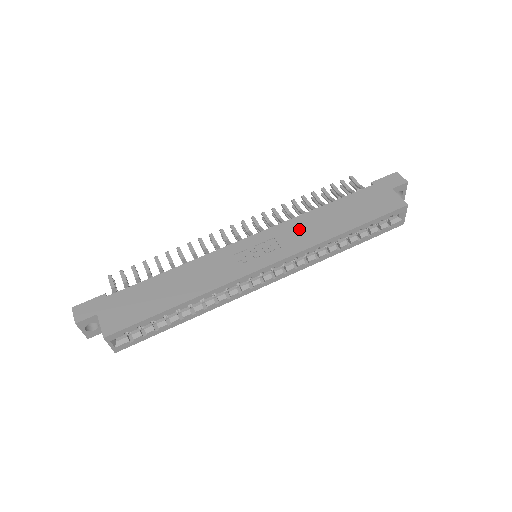
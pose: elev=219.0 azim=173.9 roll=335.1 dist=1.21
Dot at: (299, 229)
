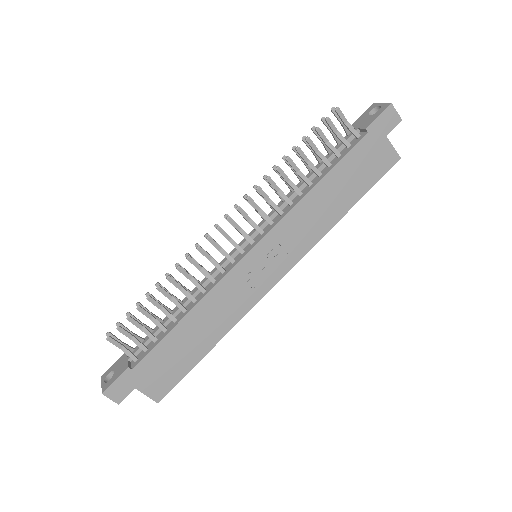
Dot at: (301, 224)
